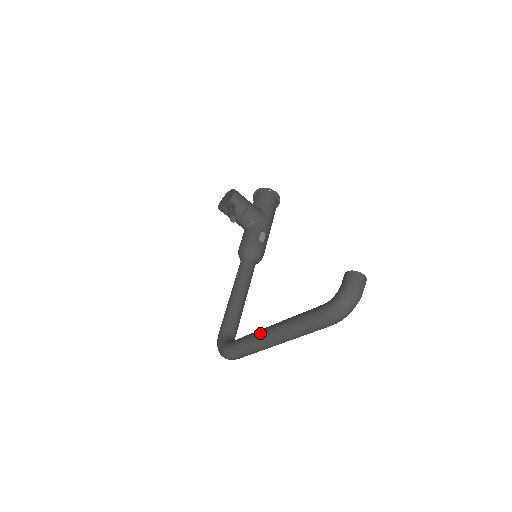
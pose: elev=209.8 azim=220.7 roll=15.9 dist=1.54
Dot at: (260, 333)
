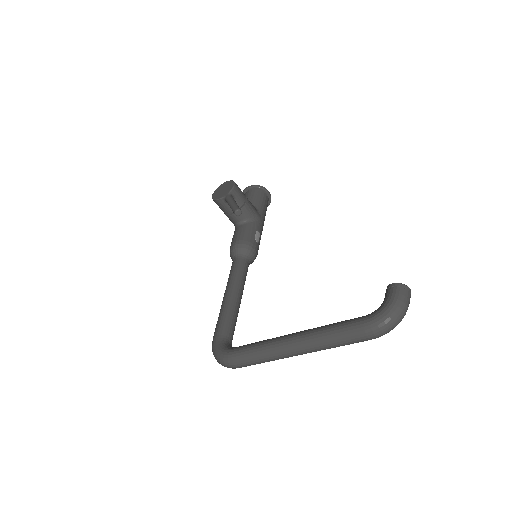
Dot at: (278, 341)
